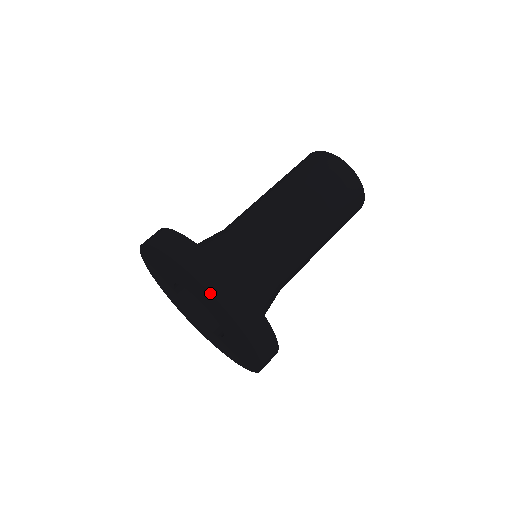
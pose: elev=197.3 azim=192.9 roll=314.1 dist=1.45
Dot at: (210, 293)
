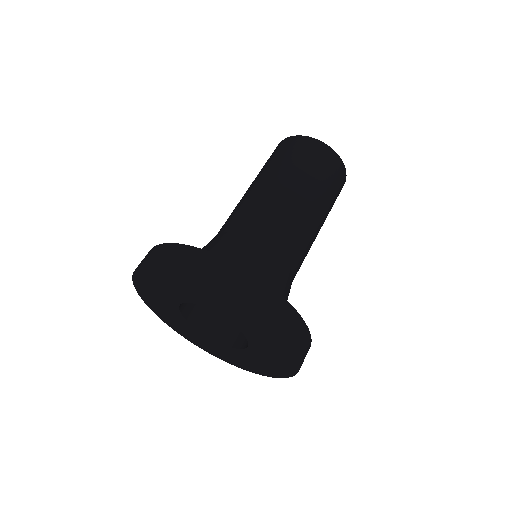
Dot at: (216, 286)
